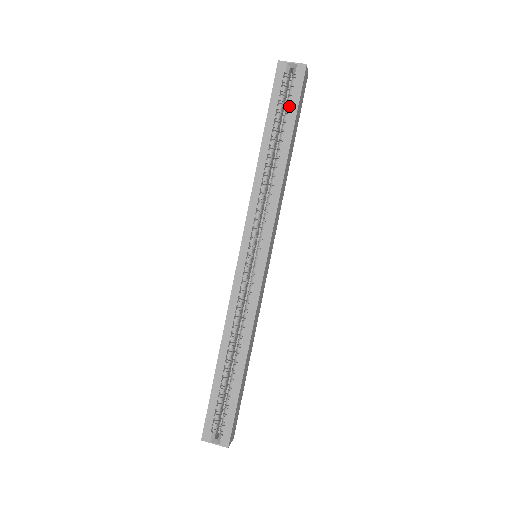
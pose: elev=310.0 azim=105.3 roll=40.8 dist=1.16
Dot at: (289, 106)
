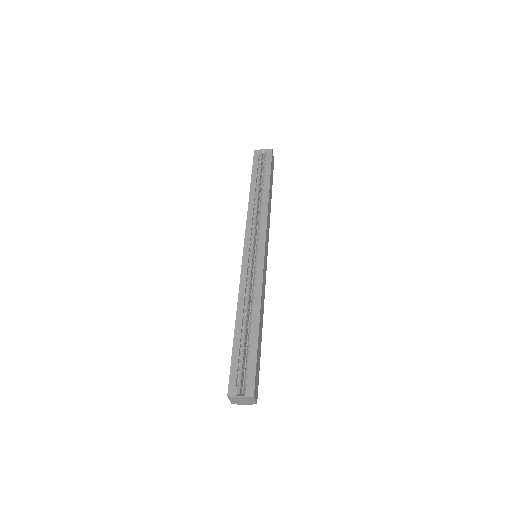
Dot at: (265, 169)
